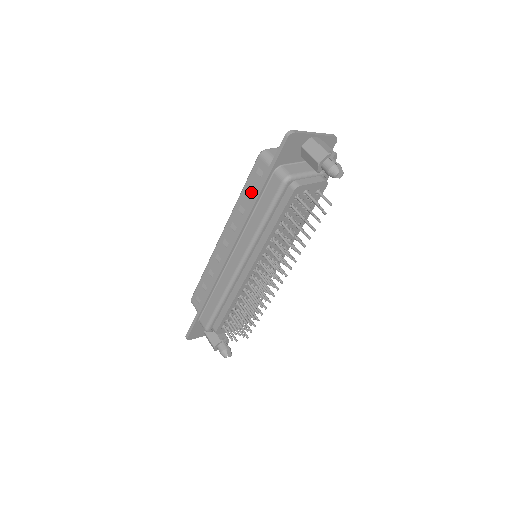
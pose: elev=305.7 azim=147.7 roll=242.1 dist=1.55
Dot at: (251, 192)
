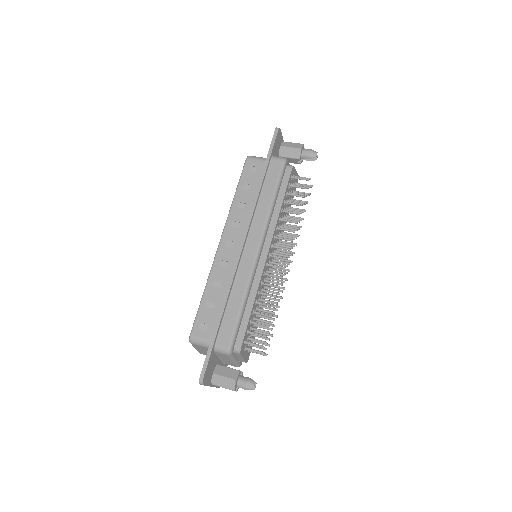
Dot at: (248, 187)
